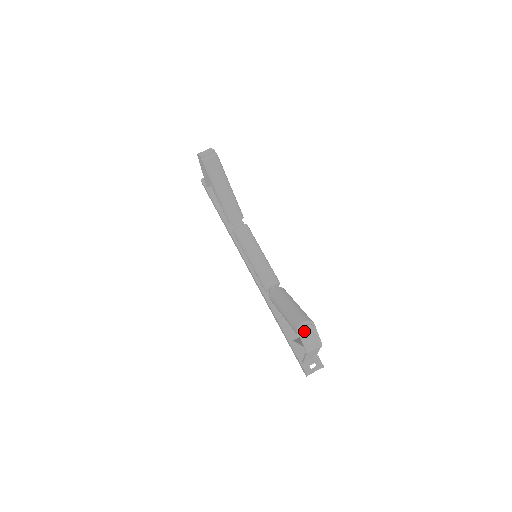
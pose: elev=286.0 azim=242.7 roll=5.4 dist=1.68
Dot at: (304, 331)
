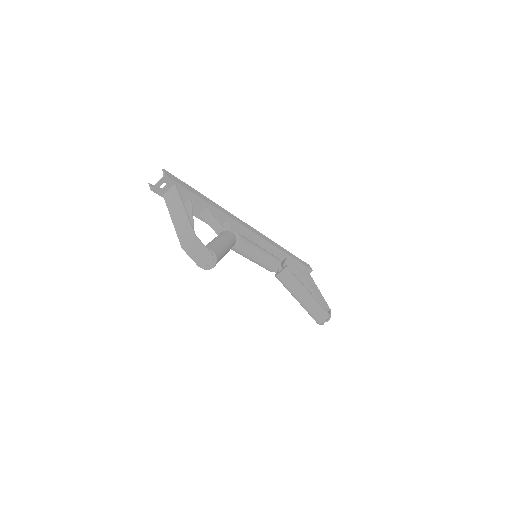
Dot at: occluded
